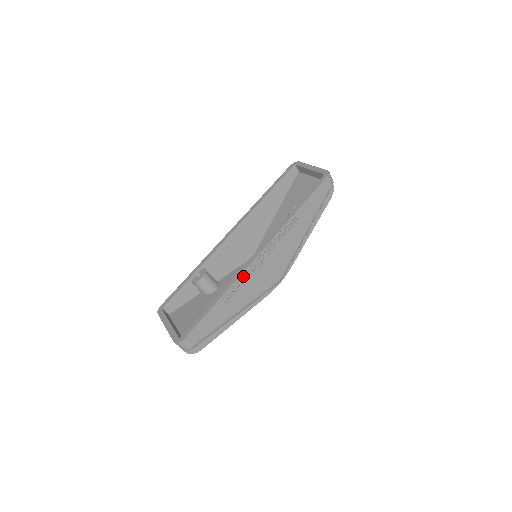
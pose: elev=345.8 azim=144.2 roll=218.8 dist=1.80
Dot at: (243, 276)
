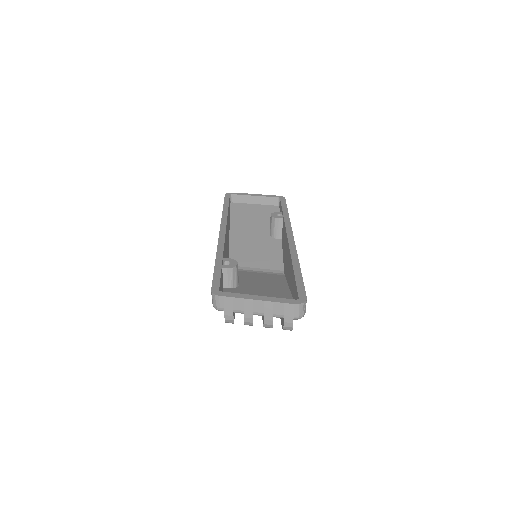
Dot at: occluded
